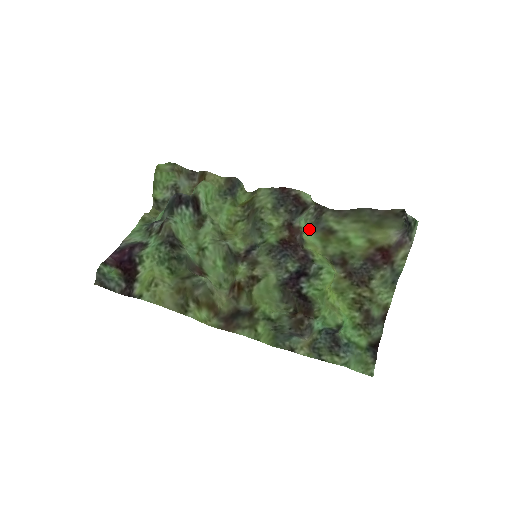
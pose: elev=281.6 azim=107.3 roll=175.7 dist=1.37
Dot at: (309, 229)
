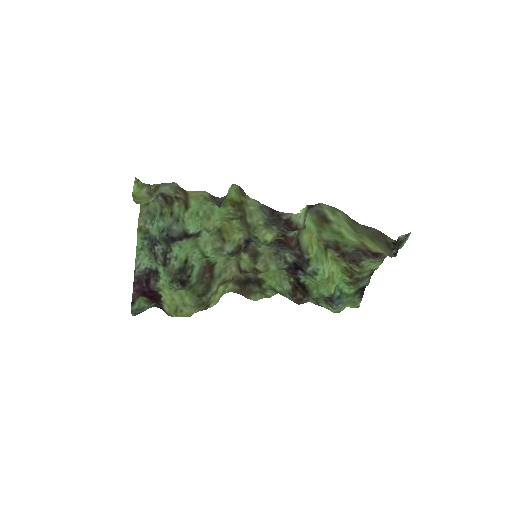
Dot at: occluded
